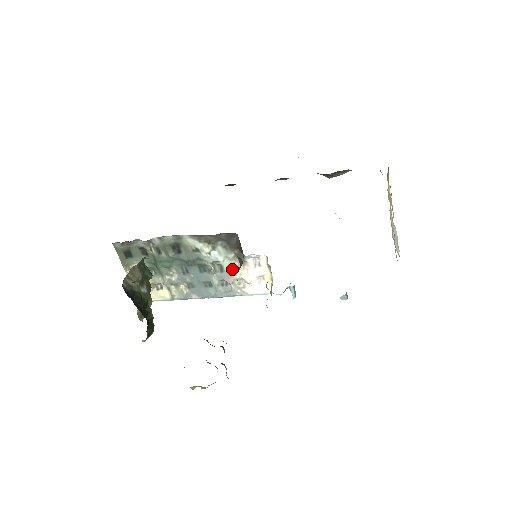
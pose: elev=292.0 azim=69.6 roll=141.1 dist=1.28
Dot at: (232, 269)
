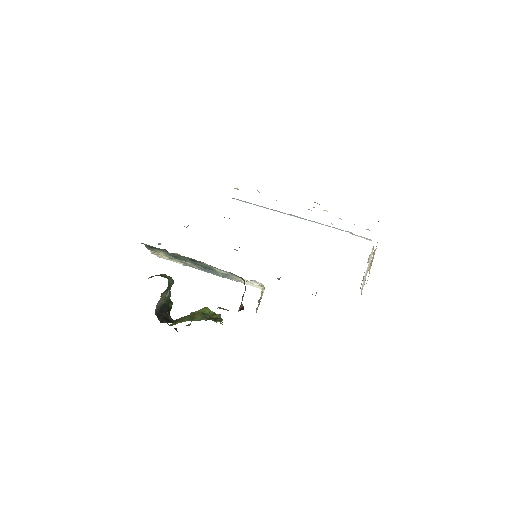
Dot at: (235, 277)
